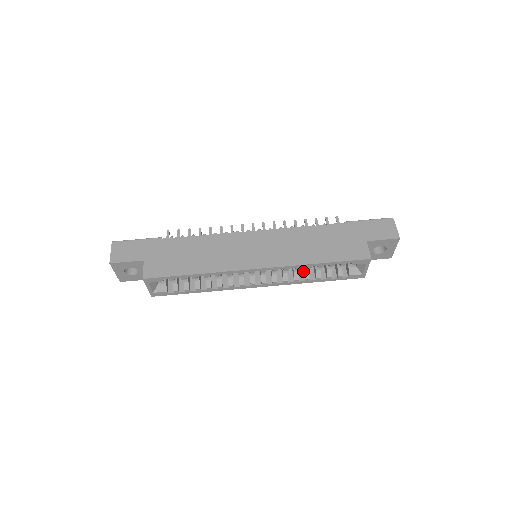
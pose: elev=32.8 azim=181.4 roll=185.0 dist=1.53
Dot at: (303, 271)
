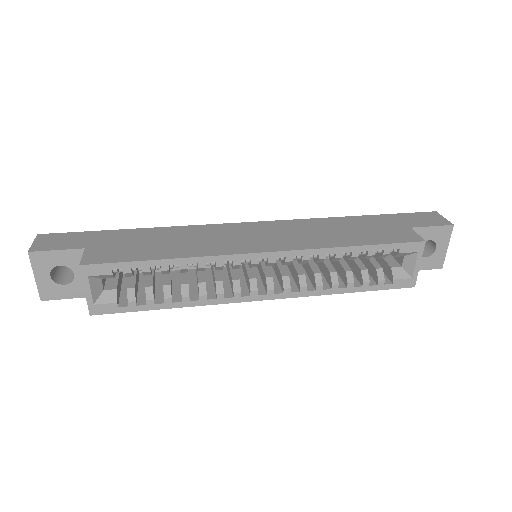
Dot at: (325, 279)
